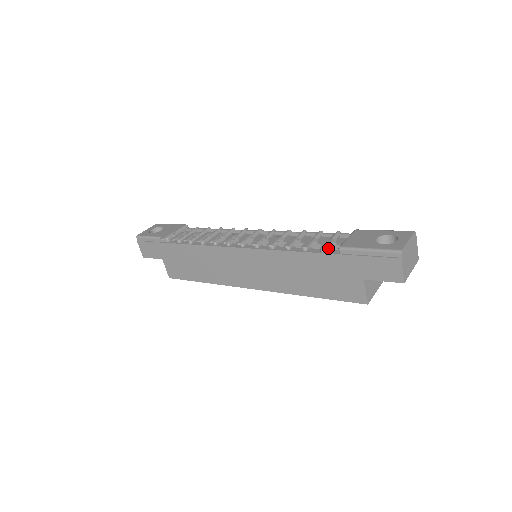
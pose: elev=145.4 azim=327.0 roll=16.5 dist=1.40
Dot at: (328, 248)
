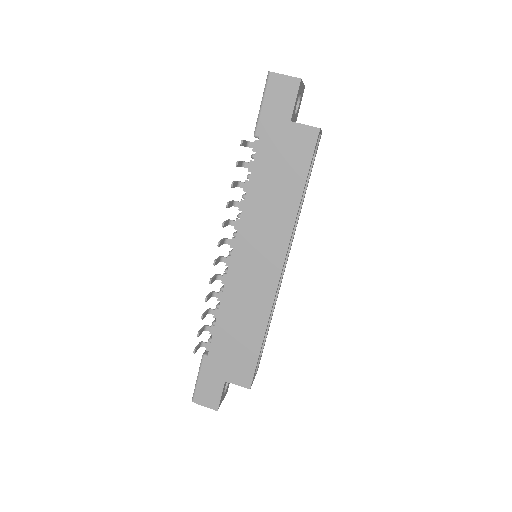
Dot at: occluded
